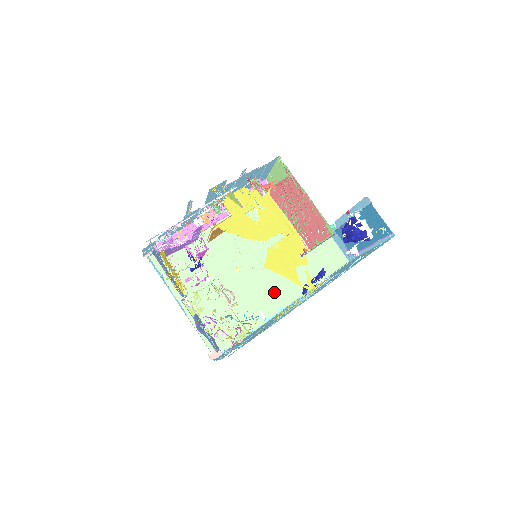
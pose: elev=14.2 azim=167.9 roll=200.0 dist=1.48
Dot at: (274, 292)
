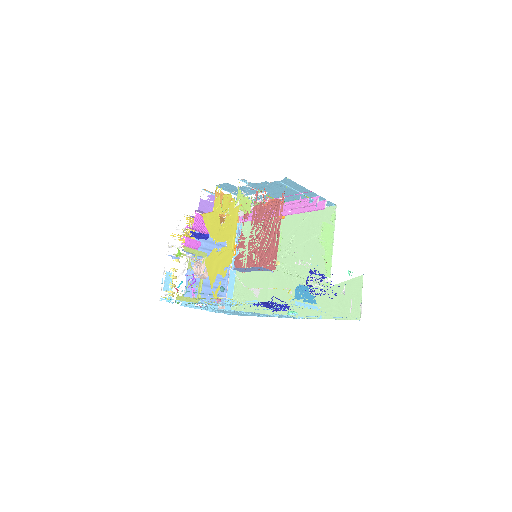
Dot at: (288, 299)
